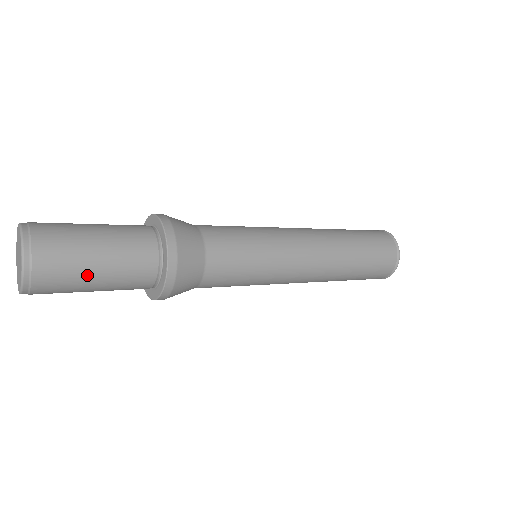
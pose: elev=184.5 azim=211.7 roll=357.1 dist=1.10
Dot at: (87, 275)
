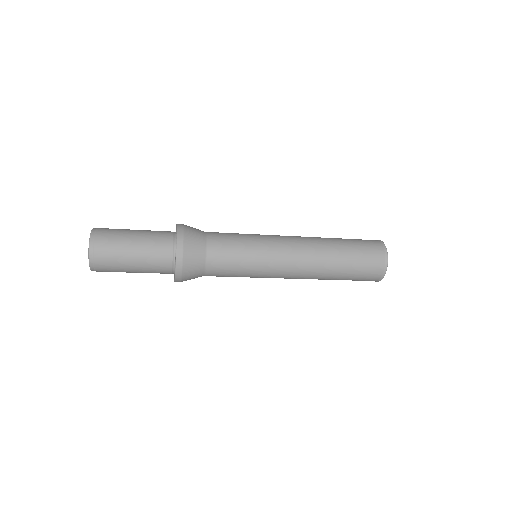
Dot at: (127, 243)
